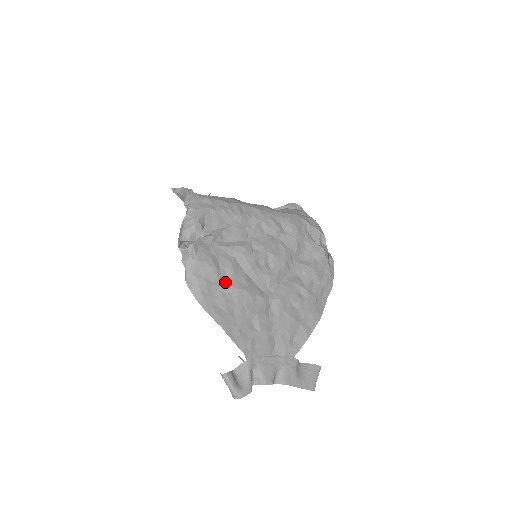
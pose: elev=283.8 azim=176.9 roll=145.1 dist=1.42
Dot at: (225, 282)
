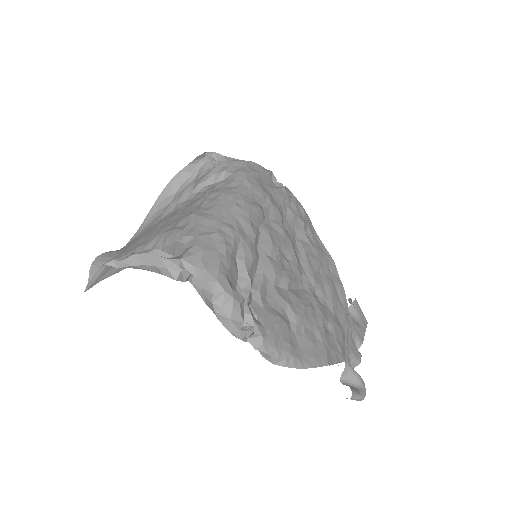
Dot at: (293, 321)
